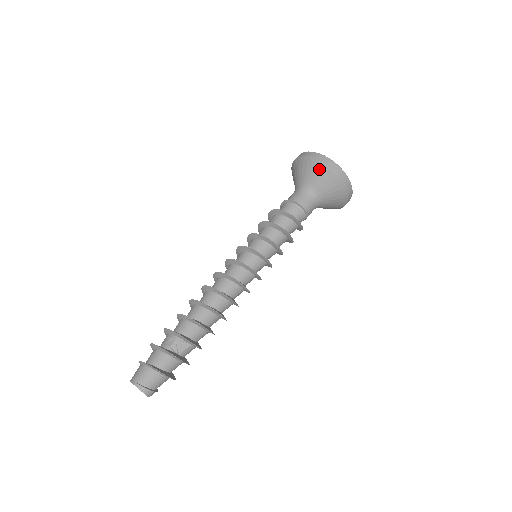
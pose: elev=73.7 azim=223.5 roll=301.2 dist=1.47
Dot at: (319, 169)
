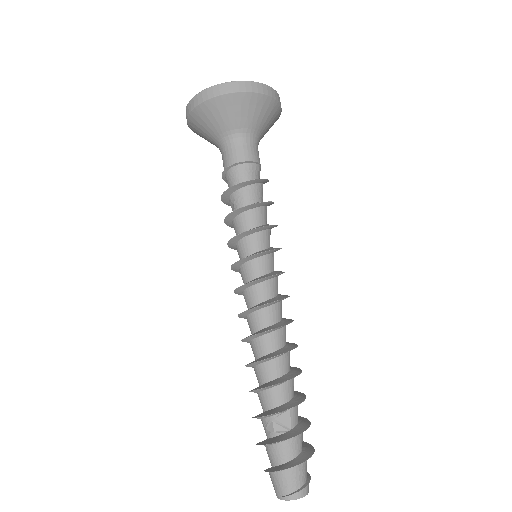
Dot at: (214, 109)
